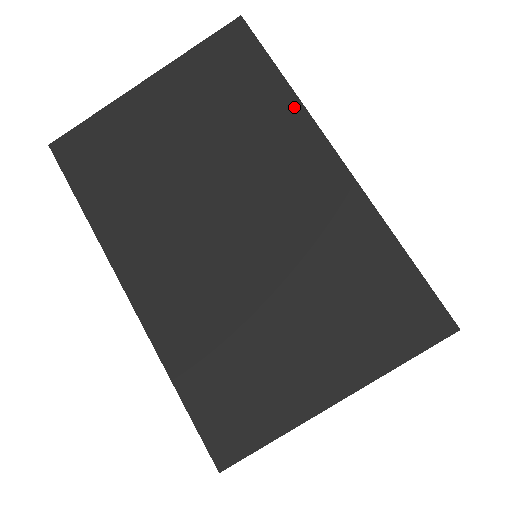
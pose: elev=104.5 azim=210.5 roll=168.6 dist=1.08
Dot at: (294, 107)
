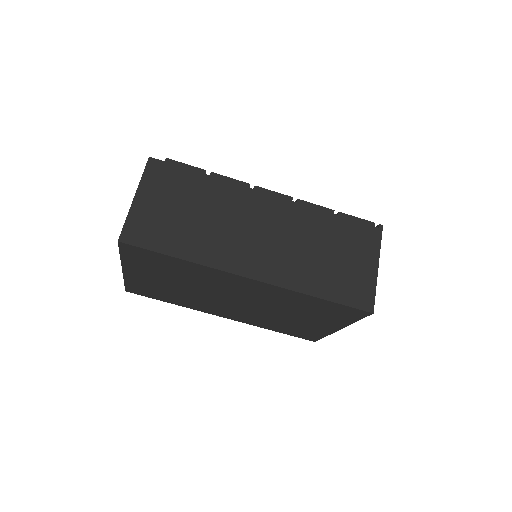
Dot at: (202, 268)
